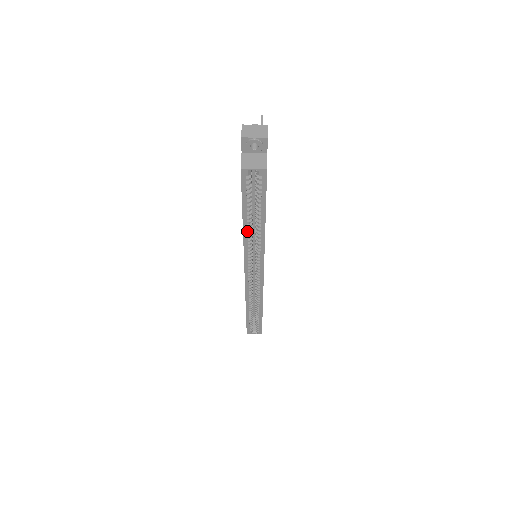
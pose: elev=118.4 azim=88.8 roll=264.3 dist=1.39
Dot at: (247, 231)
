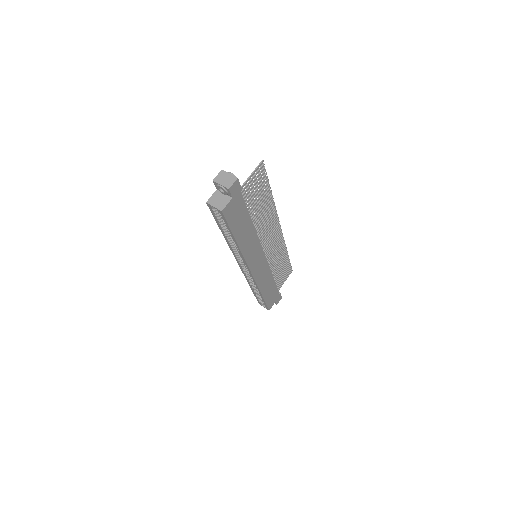
Dot at: (230, 240)
